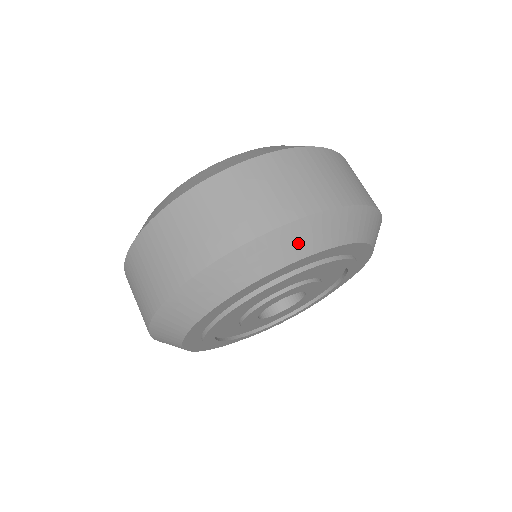
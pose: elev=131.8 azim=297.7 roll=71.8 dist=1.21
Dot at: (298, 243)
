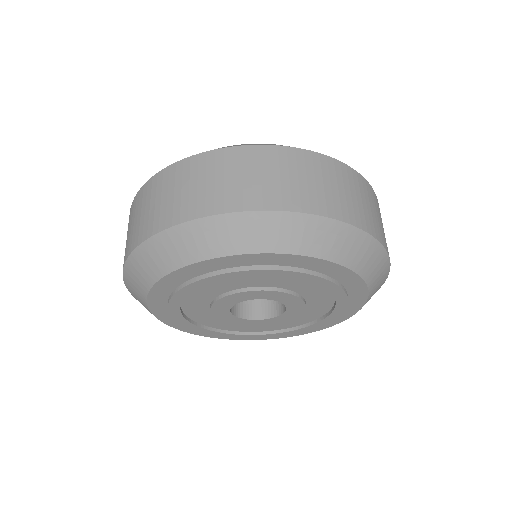
Dot at: (248, 235)
